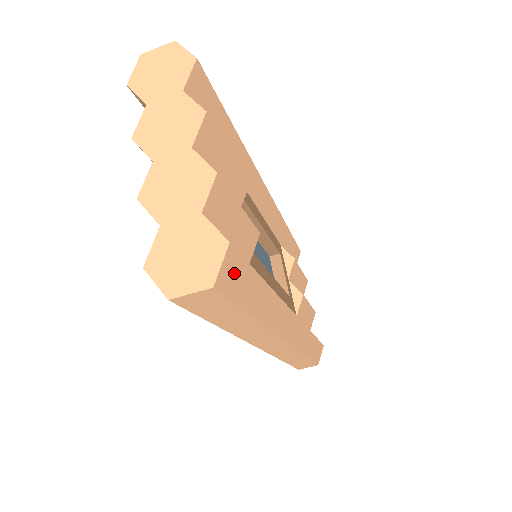
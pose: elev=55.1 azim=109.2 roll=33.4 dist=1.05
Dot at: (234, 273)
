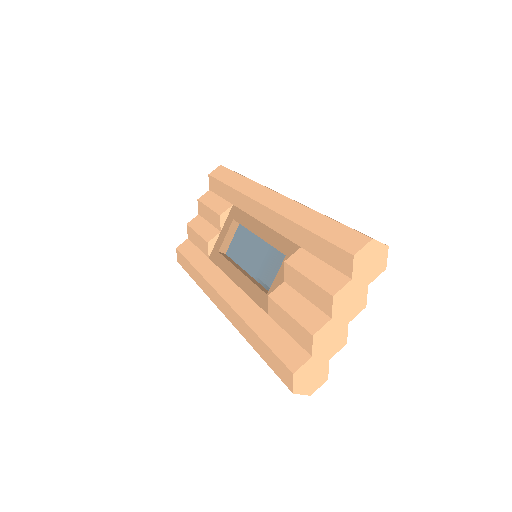
Dot at: occluded
